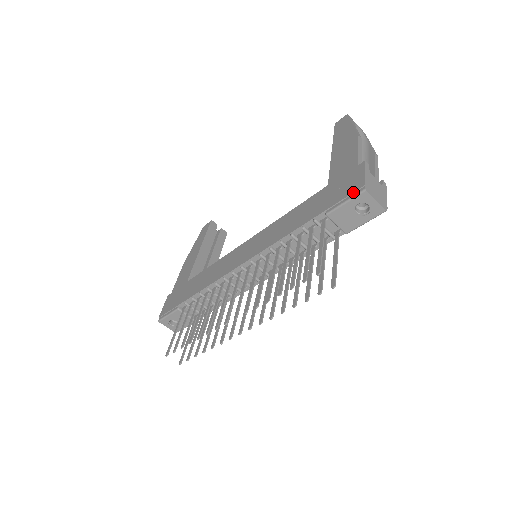
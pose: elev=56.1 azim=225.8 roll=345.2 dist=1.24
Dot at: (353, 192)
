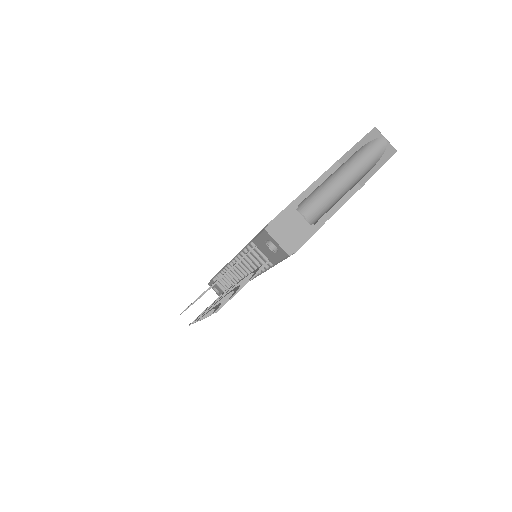
Dot at: occluded
